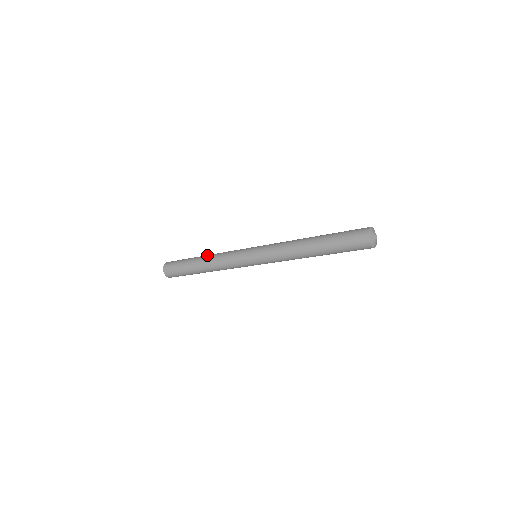
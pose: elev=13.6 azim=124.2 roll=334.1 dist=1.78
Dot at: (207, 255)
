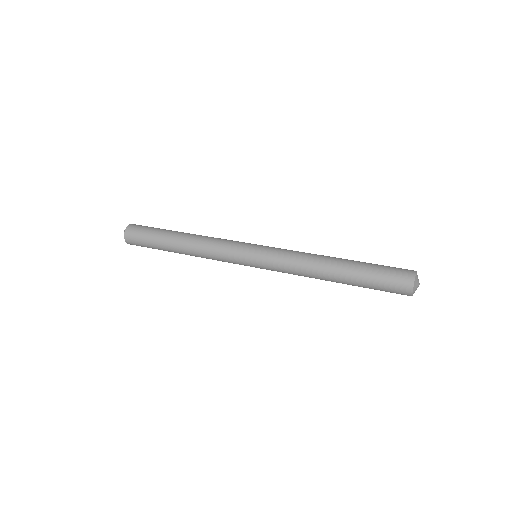
Dot at: occluded
